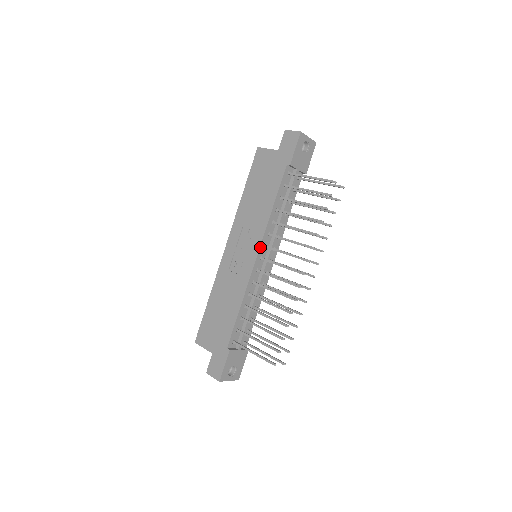
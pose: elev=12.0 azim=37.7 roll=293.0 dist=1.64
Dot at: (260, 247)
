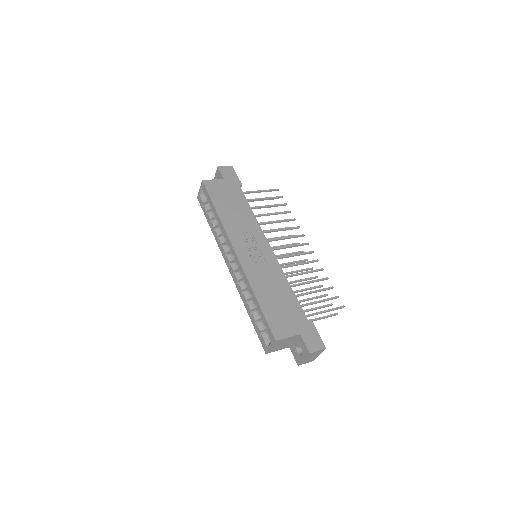
Dot at: (266, 240)
